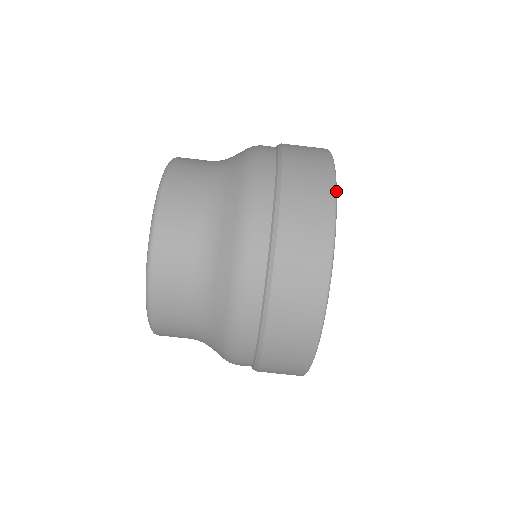
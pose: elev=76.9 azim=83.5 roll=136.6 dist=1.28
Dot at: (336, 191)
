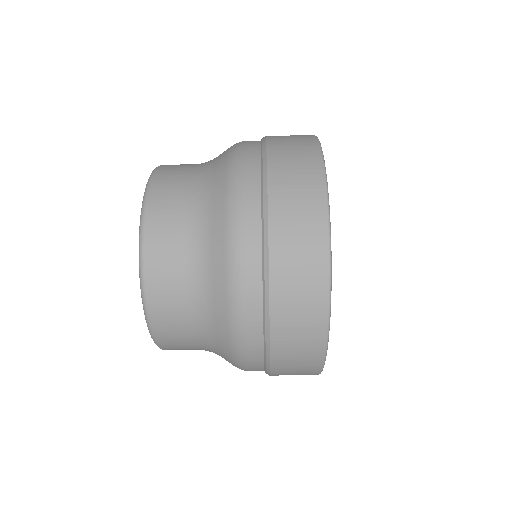
Dot at: (329, 210)
